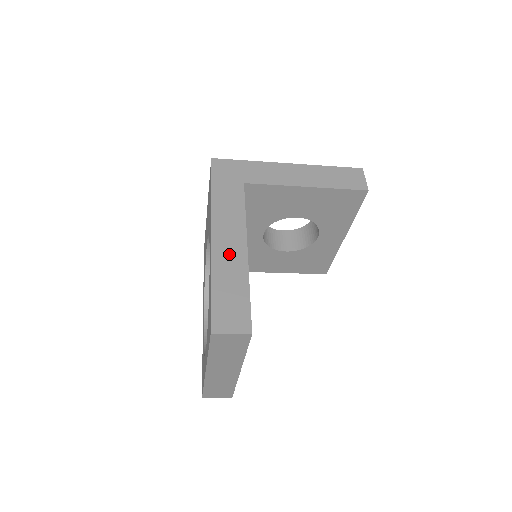
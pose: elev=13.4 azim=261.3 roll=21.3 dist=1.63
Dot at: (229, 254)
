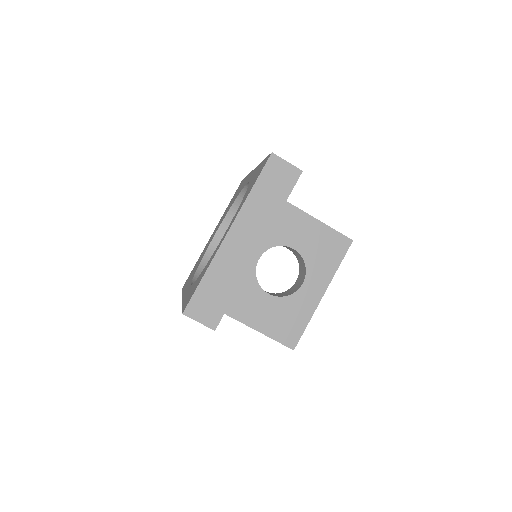
Dot at: occluded
